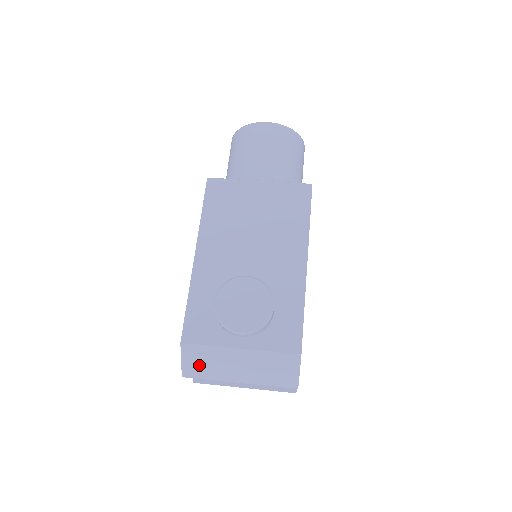
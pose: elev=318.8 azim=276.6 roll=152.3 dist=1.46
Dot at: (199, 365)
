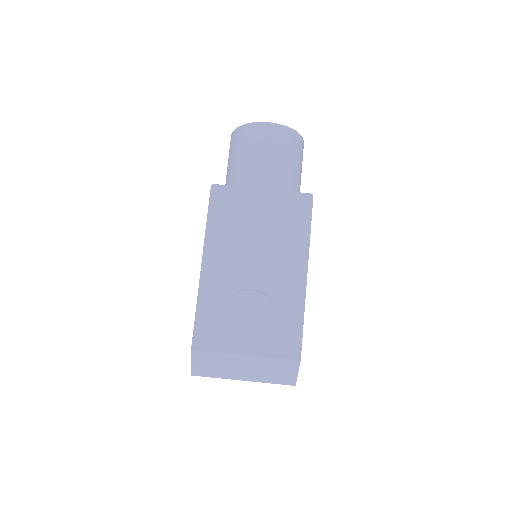
Dot at: (207, 367)
